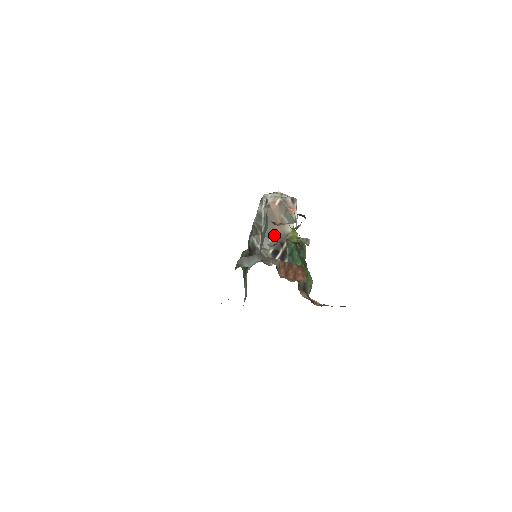
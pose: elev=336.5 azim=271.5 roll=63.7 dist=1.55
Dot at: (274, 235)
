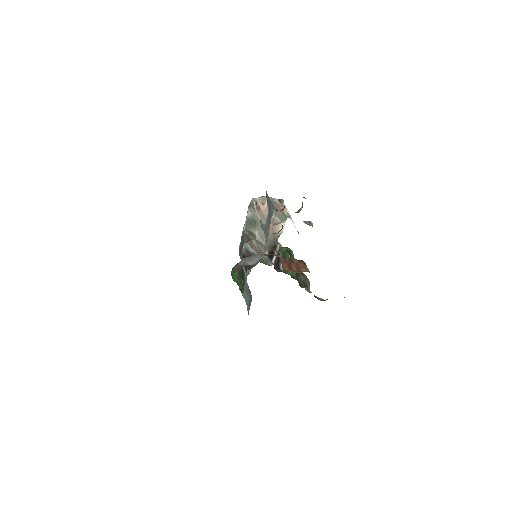
Dot at: occluded
